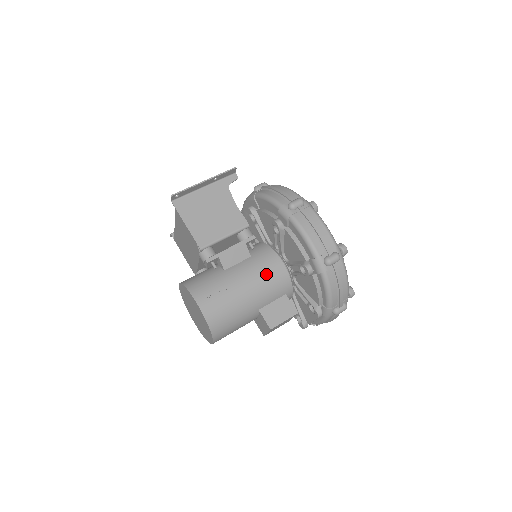
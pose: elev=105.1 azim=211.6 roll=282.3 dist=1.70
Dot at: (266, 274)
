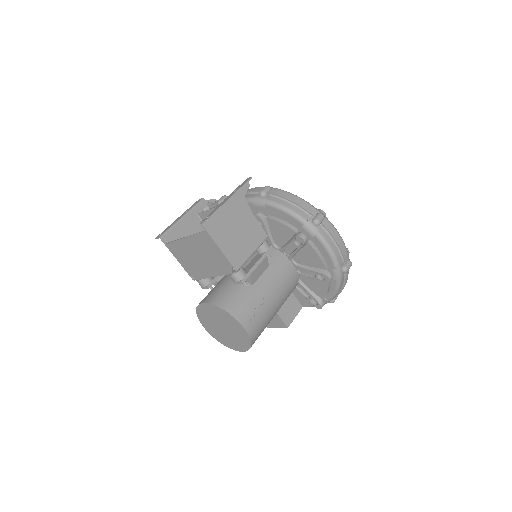
Dot at: (285, 281)
